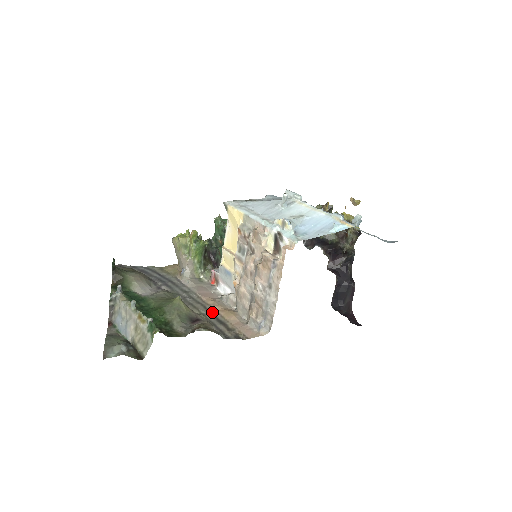
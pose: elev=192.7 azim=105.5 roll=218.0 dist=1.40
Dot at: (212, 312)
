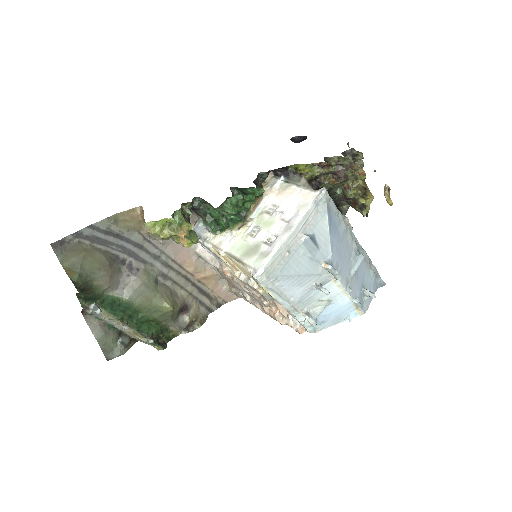
Dot at: (193, 282)
